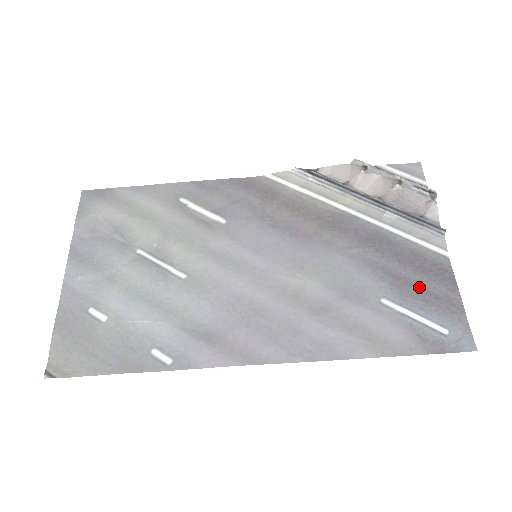
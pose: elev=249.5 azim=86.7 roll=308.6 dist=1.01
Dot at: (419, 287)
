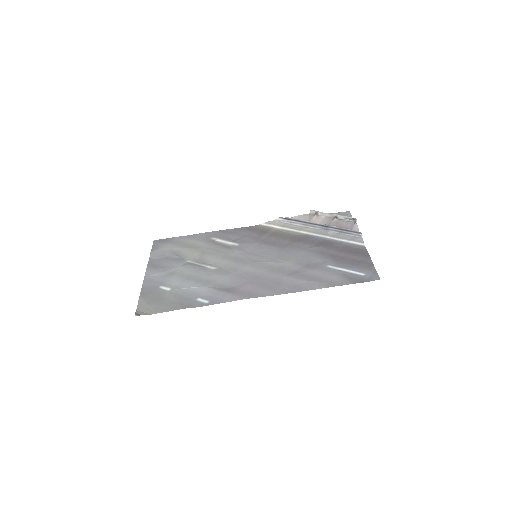
Dot at: (348, 259)
